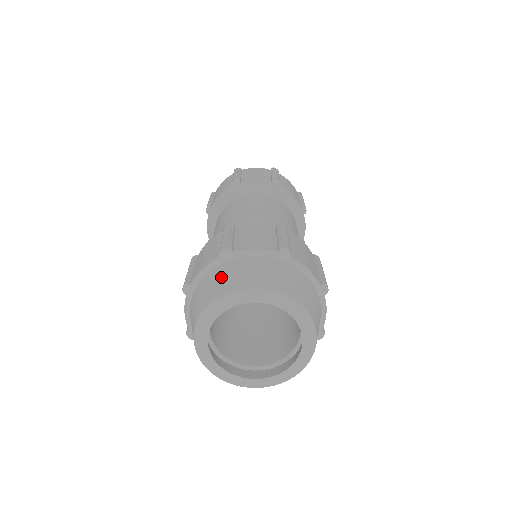
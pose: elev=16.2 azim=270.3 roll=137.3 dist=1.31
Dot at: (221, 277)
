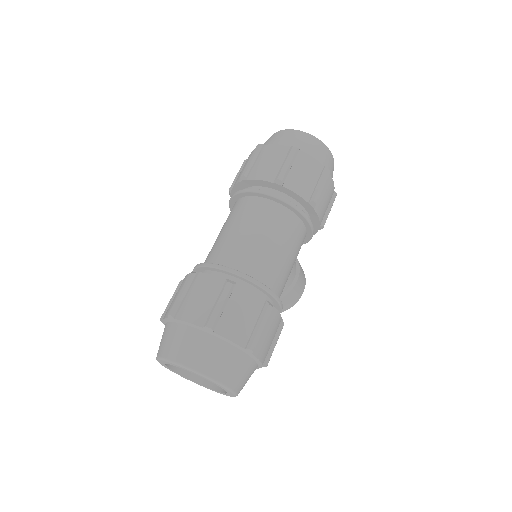
Dot at: (166, 337)
